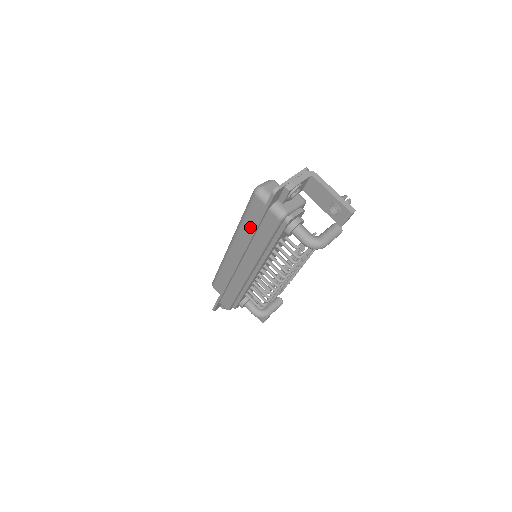
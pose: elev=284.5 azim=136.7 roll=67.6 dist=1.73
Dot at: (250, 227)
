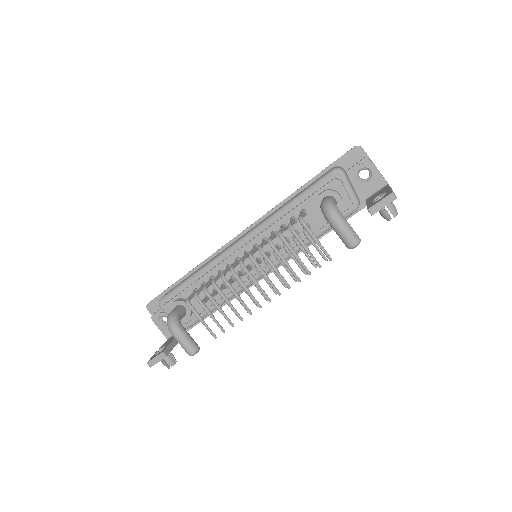
Dot at: occluded
